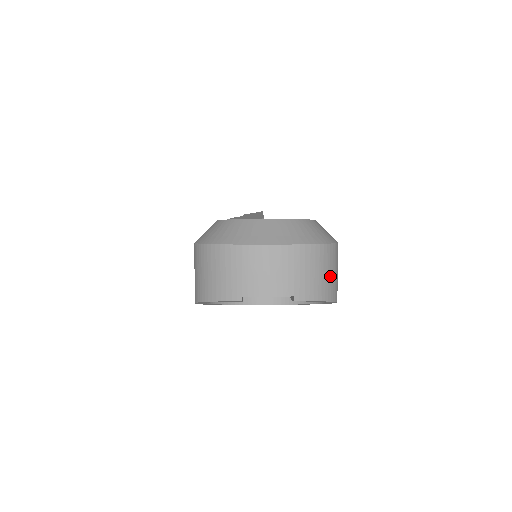
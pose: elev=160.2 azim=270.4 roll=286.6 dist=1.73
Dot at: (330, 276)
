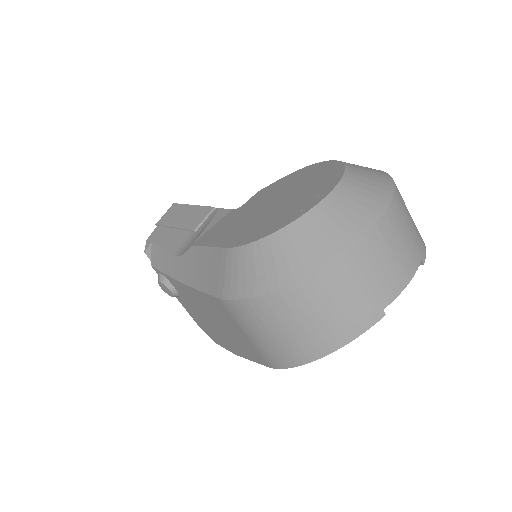
Dot at: occluded
